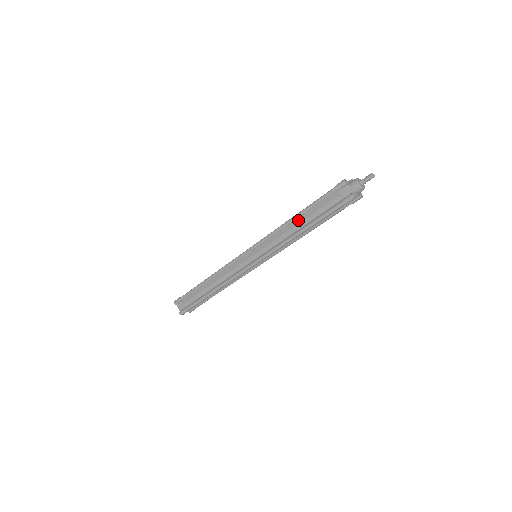
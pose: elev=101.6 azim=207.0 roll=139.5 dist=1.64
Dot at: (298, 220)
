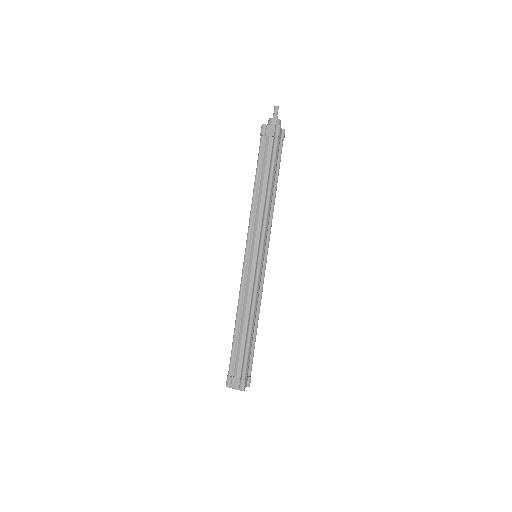
Dot at: (259, 186)
